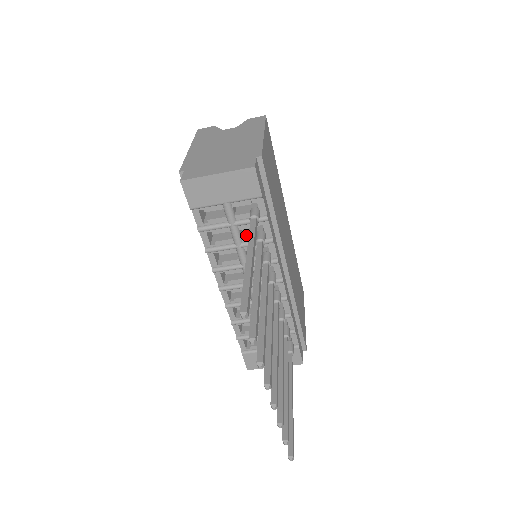
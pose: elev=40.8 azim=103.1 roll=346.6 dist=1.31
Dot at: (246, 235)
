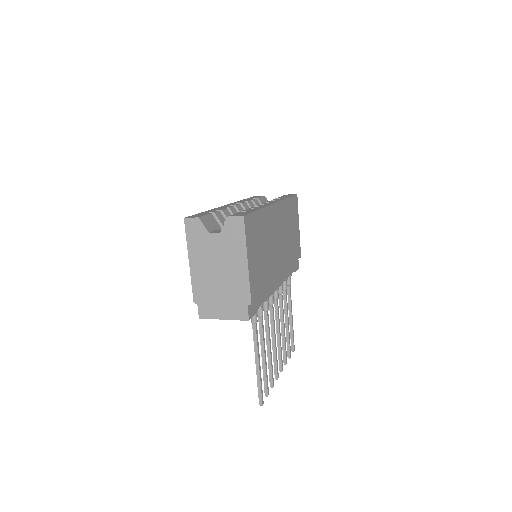
Dot at: occluded
